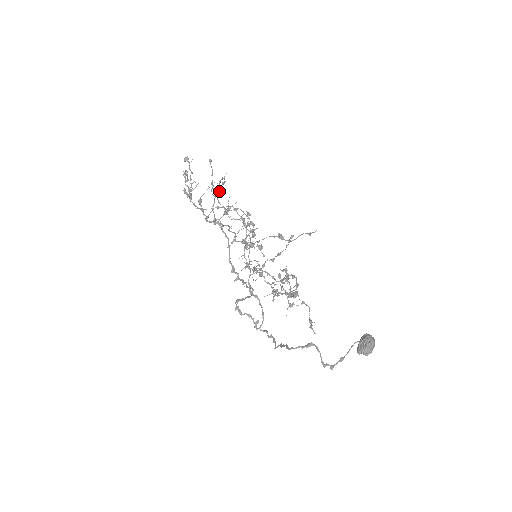
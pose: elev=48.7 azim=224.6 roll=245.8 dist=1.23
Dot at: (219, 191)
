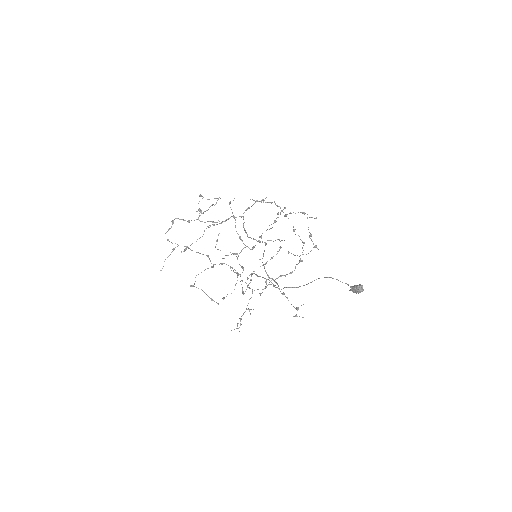
Dot at: occluded
